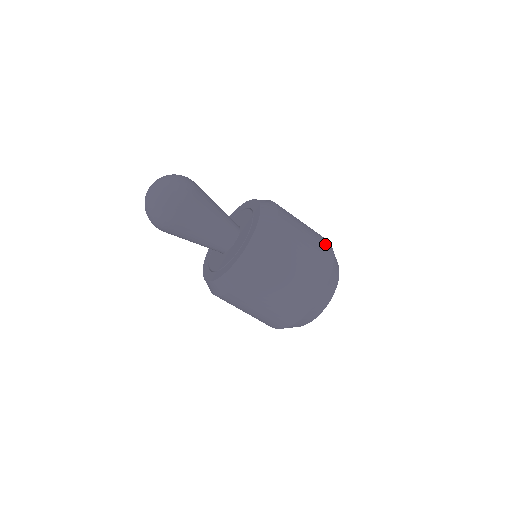
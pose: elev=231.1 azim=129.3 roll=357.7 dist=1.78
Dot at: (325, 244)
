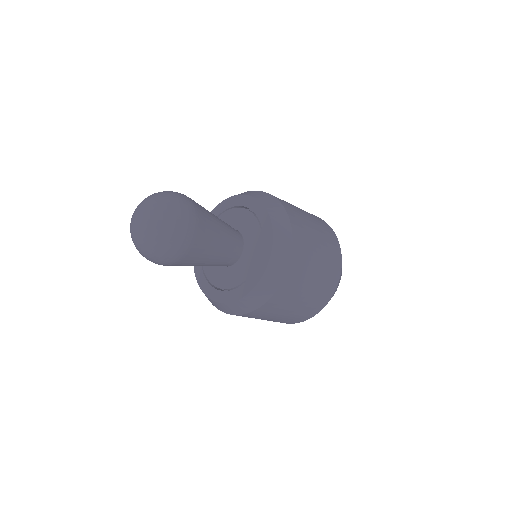
Dot at: (326, 227)
